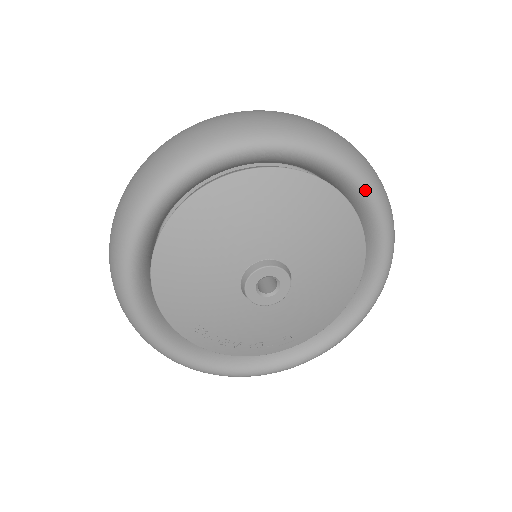
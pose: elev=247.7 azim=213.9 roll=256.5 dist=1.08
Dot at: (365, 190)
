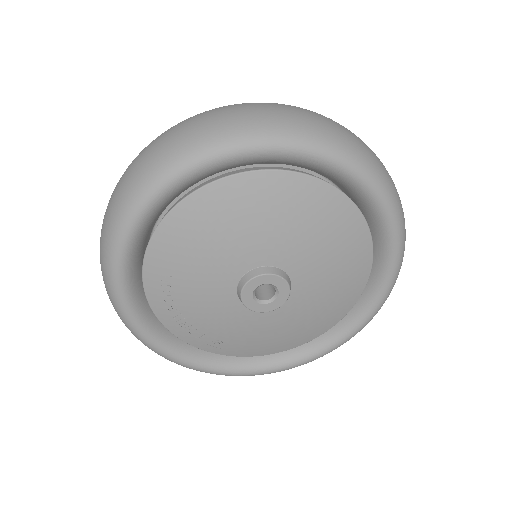
Dot at: (388, 281)
